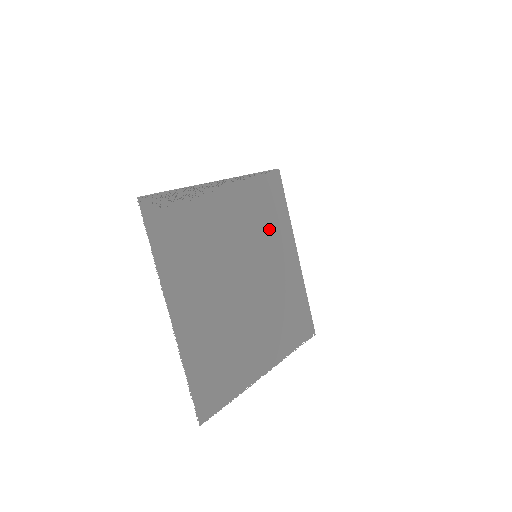
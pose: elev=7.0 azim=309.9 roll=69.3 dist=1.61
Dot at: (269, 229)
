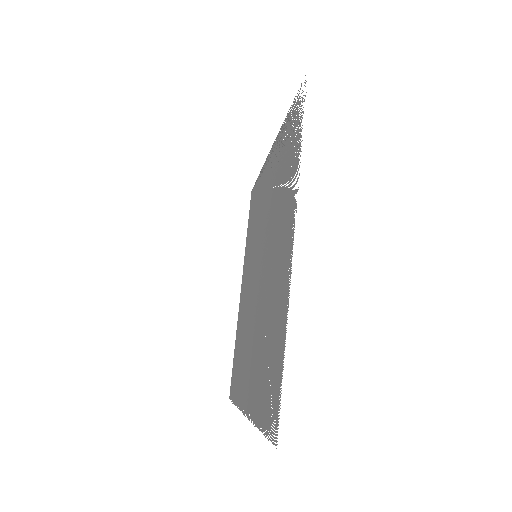
Dot at: (252, 239)
